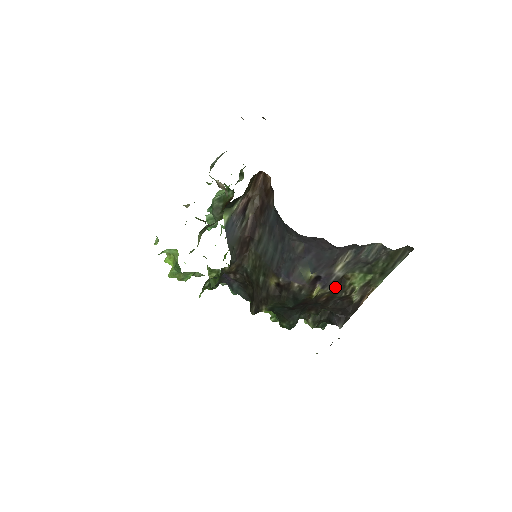
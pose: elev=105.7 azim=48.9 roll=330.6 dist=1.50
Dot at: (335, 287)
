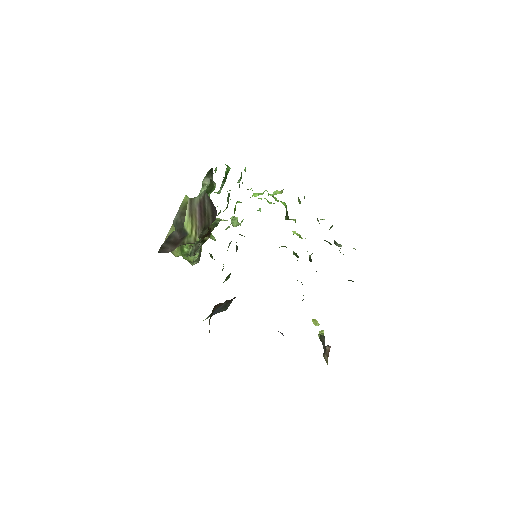
Dot at: occluded
